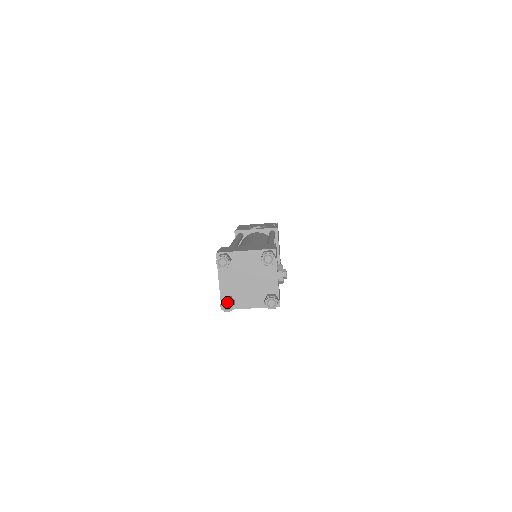
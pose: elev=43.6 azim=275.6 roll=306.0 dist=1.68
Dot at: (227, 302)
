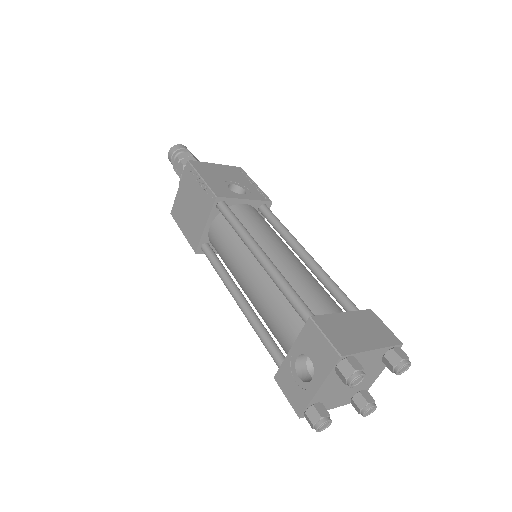
Dot at: (327, 422)
